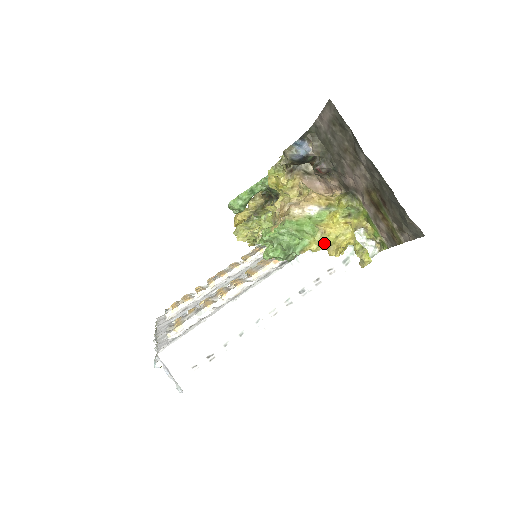
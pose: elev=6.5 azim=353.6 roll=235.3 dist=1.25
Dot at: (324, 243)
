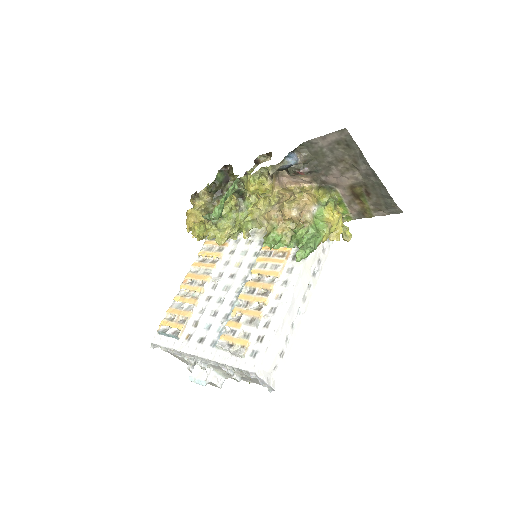
Dot at: occluded
